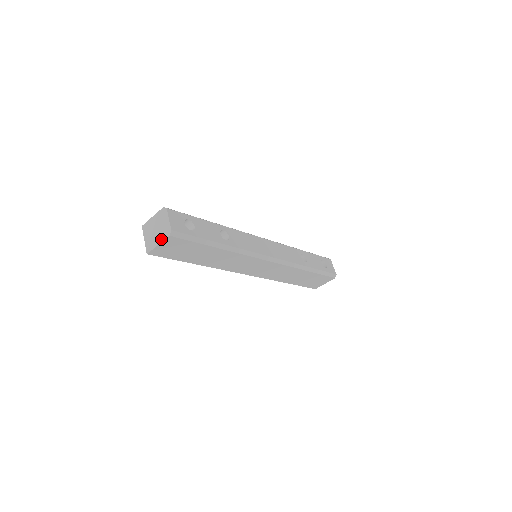
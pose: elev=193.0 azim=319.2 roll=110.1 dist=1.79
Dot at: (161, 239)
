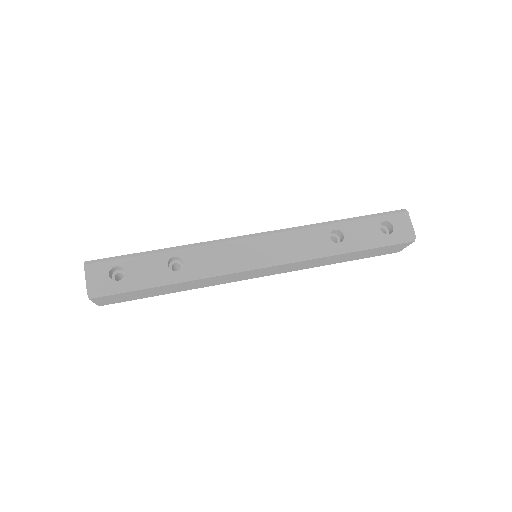
Dot at: occluded
